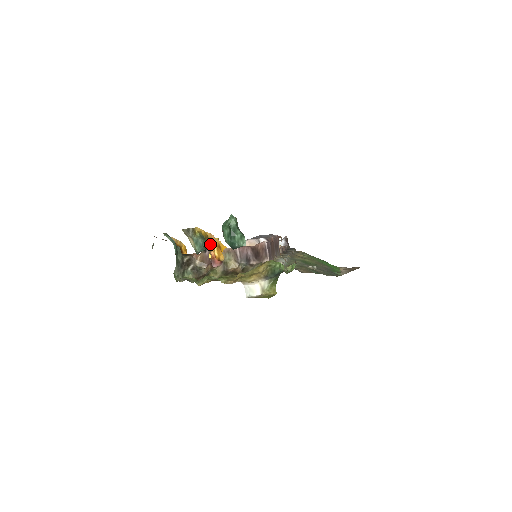
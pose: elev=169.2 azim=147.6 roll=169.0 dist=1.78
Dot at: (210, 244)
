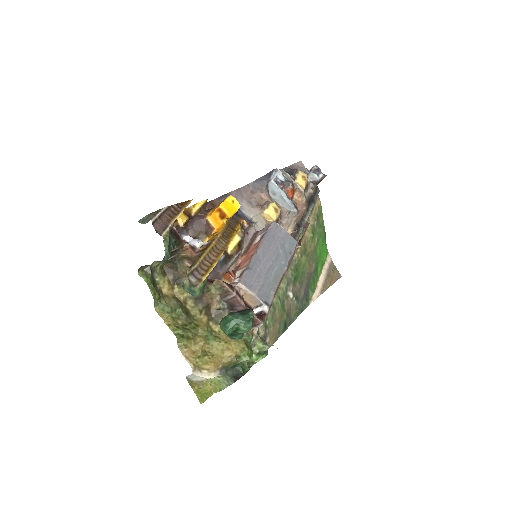
Dot at: occluded
